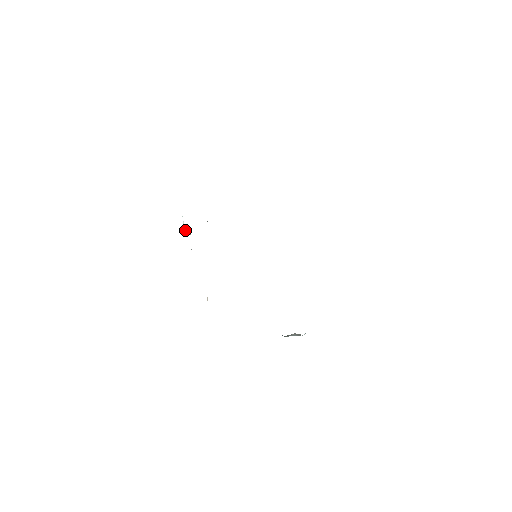
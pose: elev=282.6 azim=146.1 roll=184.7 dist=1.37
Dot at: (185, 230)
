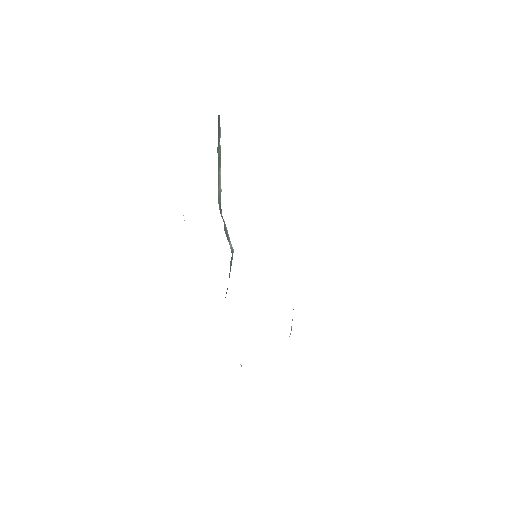
Dot at: occluded
